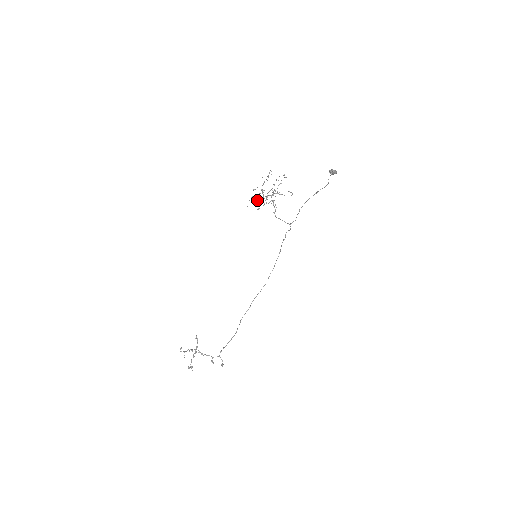
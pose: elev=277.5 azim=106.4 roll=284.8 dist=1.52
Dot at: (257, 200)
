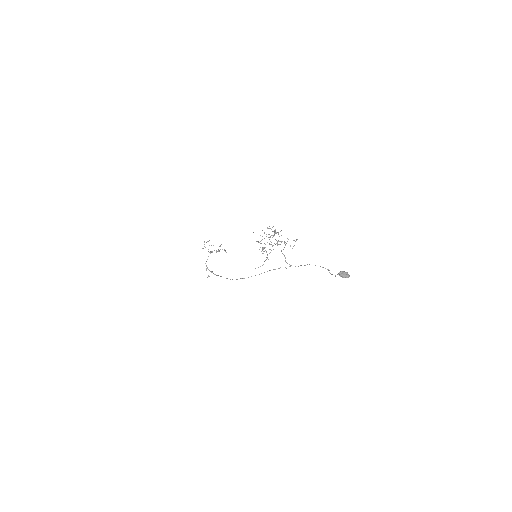
Dot at: occluded
